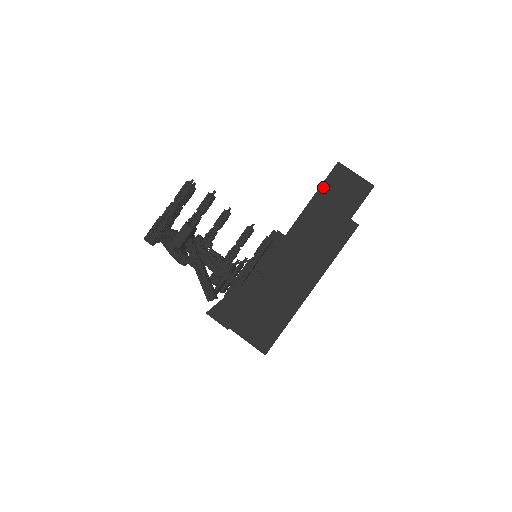
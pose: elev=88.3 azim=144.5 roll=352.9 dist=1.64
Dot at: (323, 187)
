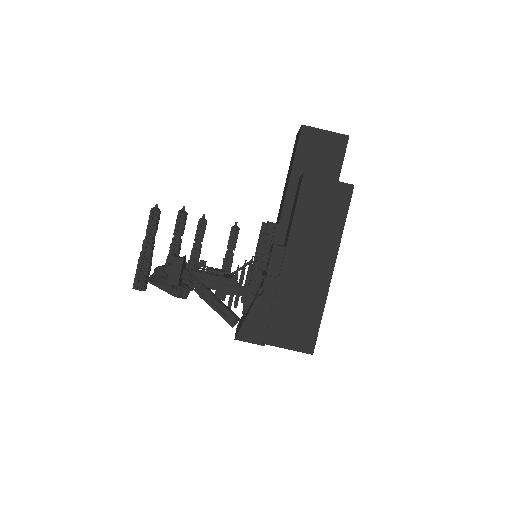
Dot at: (297, 158)
